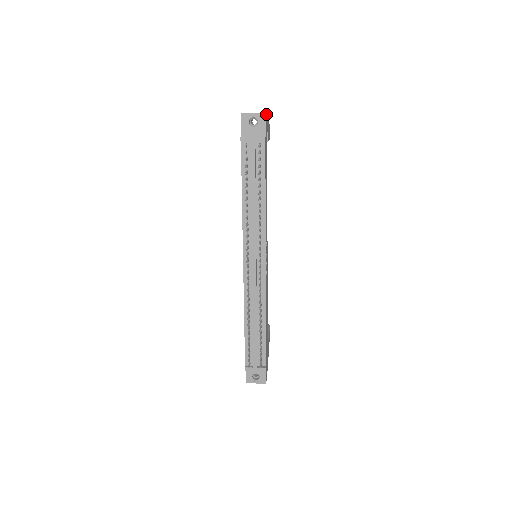
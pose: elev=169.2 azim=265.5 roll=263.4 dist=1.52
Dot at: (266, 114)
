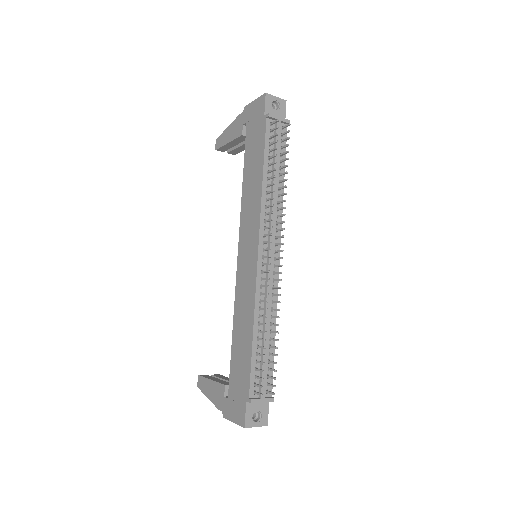
Dot at: occluded
